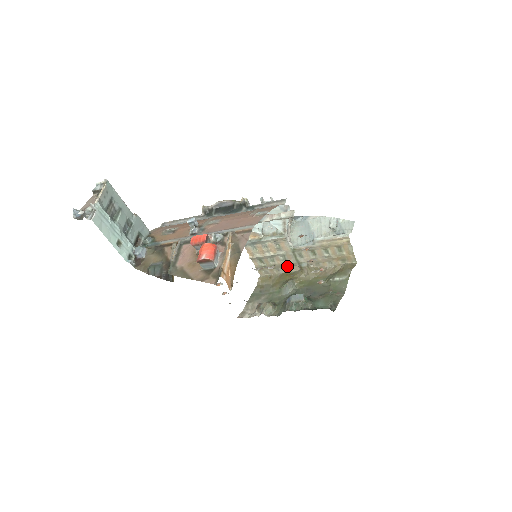
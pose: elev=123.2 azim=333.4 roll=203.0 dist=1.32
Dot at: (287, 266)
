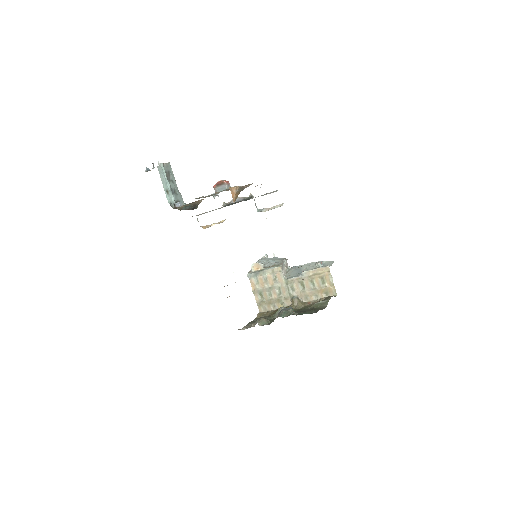
Dot at: (282, 301)
